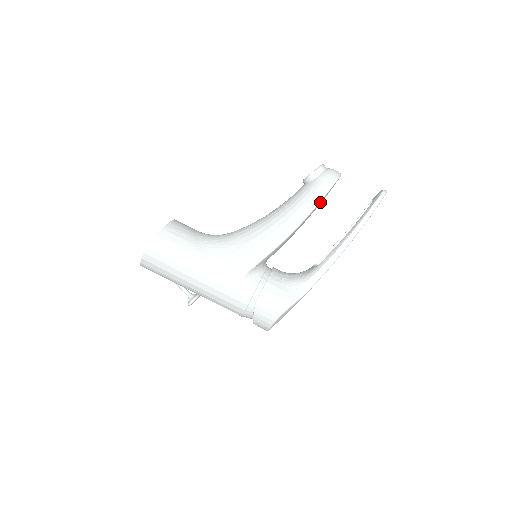
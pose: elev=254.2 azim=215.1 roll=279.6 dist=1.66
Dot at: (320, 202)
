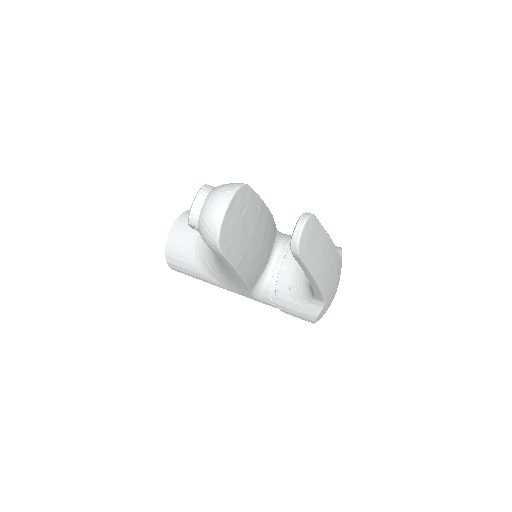
Dot at: (232, 257)
